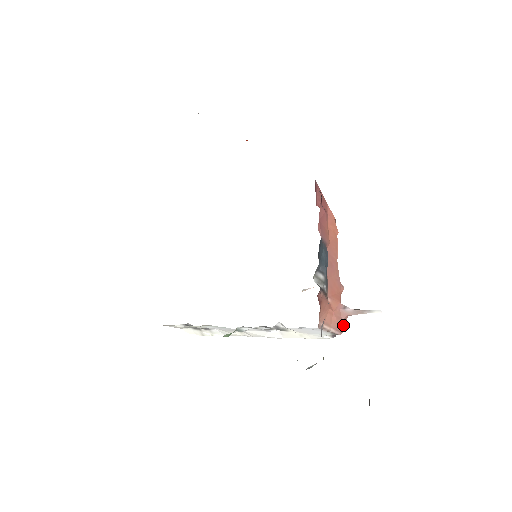
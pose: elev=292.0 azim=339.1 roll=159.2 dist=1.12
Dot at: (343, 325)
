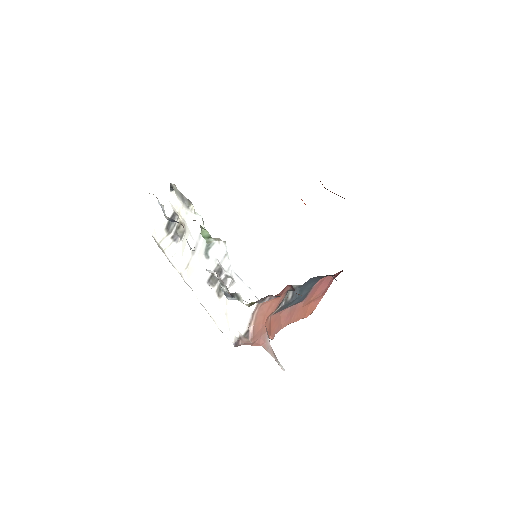
Dot at: (256, 341)
